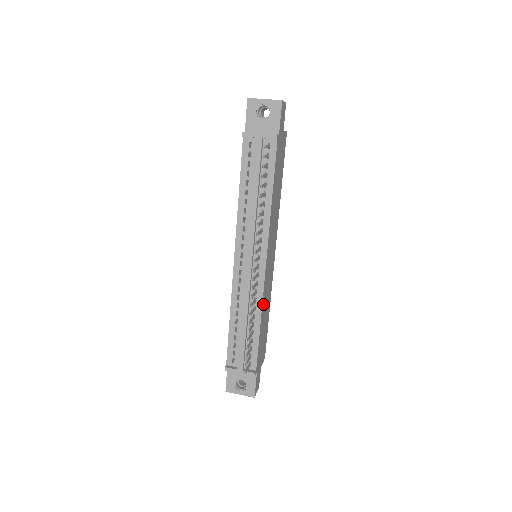
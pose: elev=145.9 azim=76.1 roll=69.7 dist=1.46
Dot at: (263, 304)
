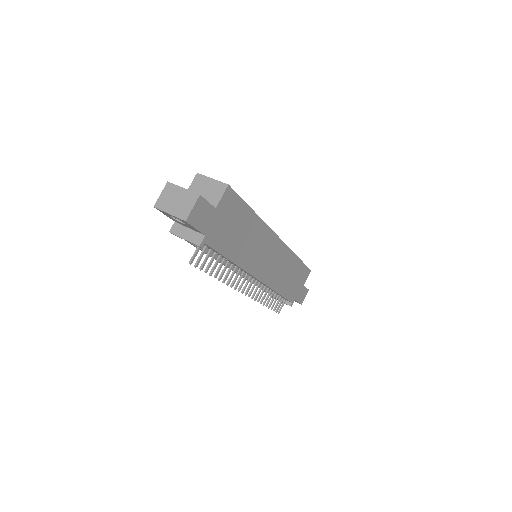
Dot at: (275, 285)
